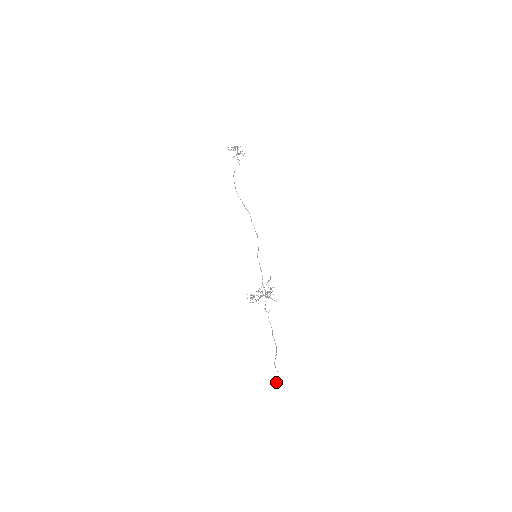
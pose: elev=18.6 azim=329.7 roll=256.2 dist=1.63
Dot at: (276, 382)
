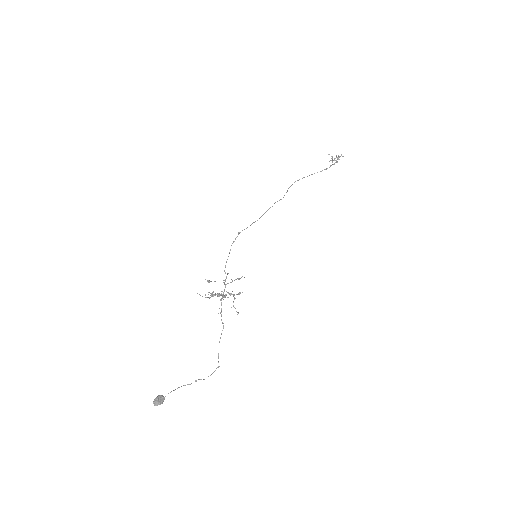
Dot at: (154, 401)
